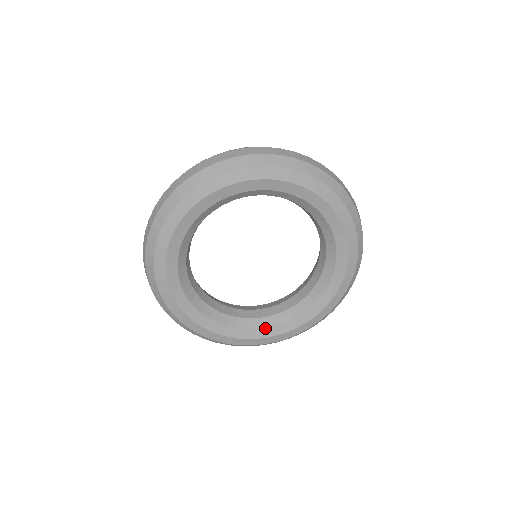
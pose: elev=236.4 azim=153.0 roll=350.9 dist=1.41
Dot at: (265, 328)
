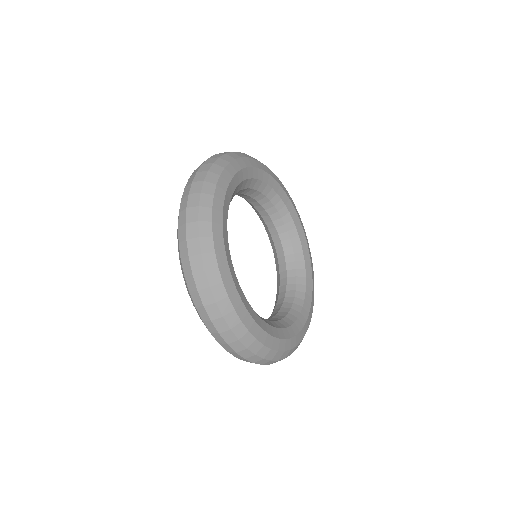
Dot at: (287, 328)
